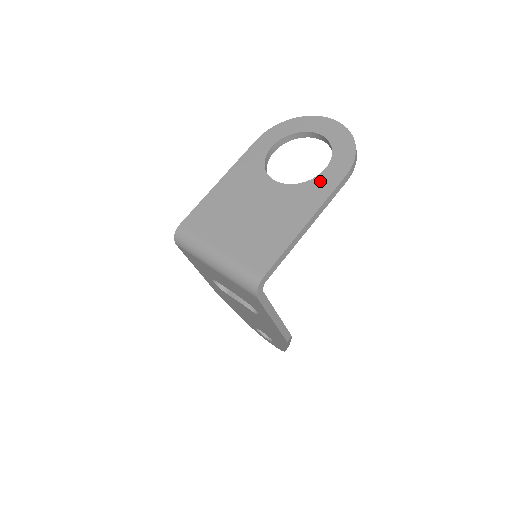
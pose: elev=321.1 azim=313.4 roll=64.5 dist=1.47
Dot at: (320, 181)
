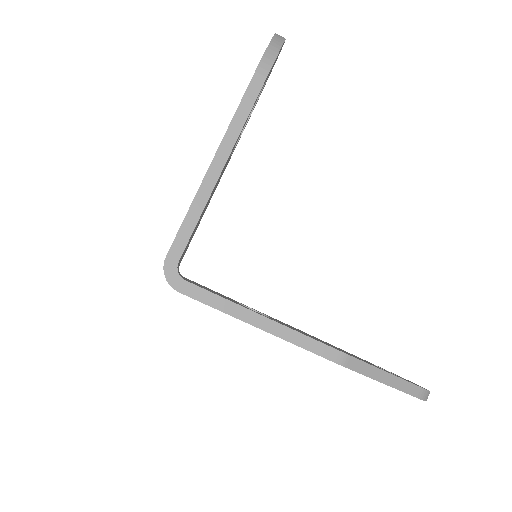
Dot at: occluded
